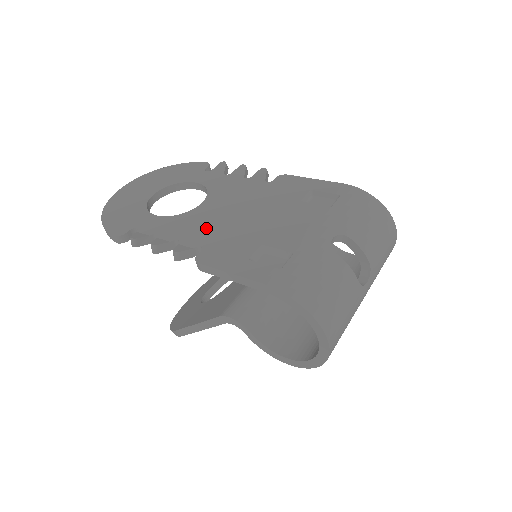
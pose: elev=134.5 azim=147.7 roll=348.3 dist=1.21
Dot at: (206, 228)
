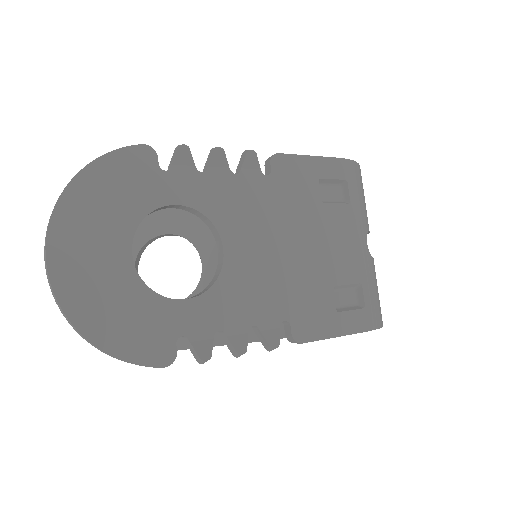
Dot at: (267, 291)
